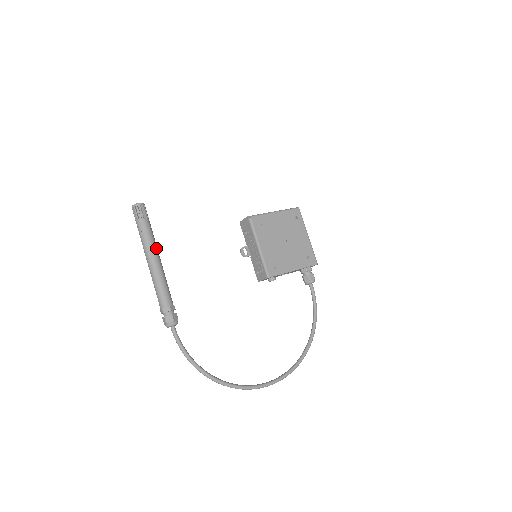
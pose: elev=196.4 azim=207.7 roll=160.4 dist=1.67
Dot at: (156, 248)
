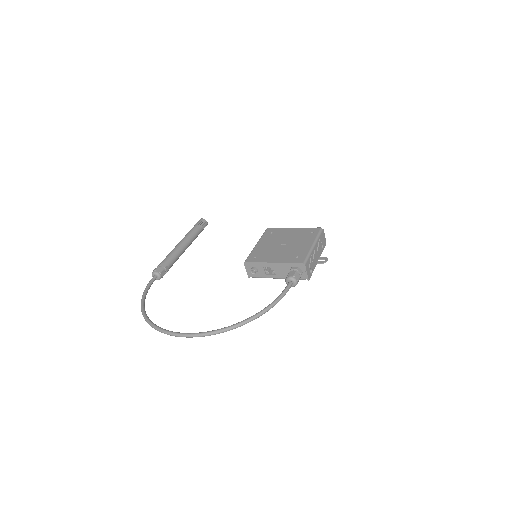
Dot at: (188, 238)
